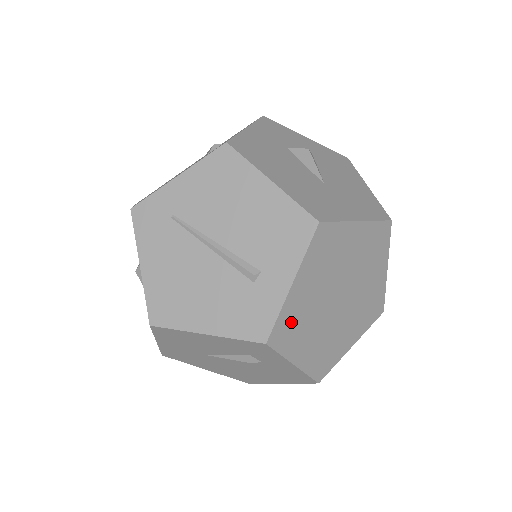
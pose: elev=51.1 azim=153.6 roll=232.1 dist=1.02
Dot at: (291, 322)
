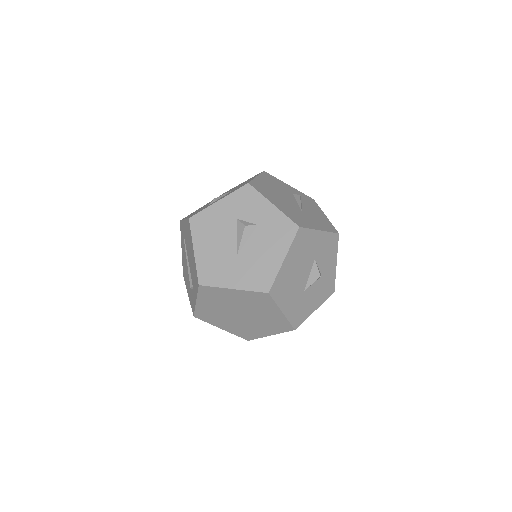
Dot at: (206, 314)
